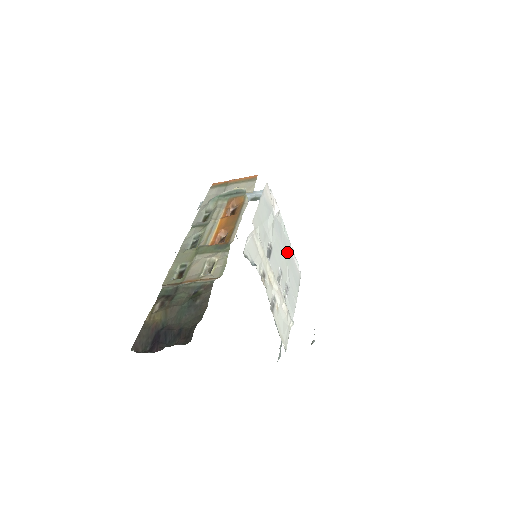
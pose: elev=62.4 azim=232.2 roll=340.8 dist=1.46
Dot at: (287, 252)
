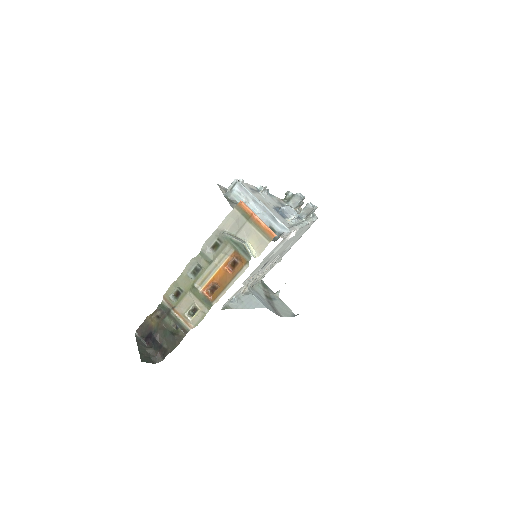
Dot at: occluded
